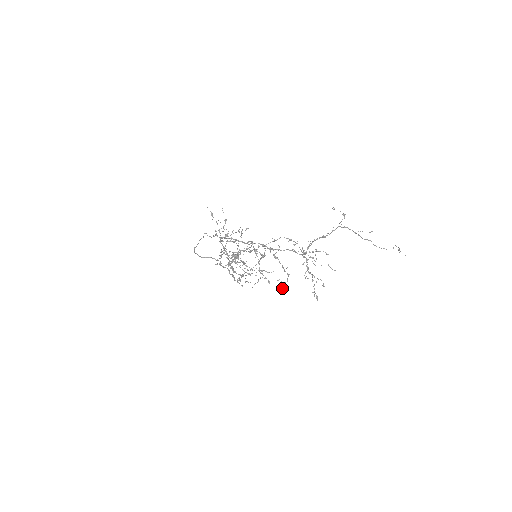
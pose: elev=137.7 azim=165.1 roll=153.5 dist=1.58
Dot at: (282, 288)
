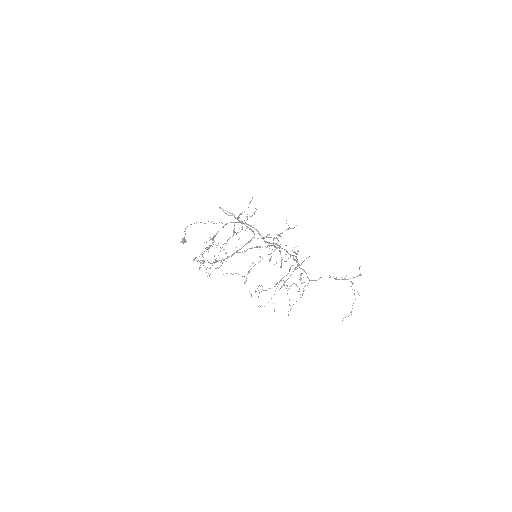
Dot at: occluded
